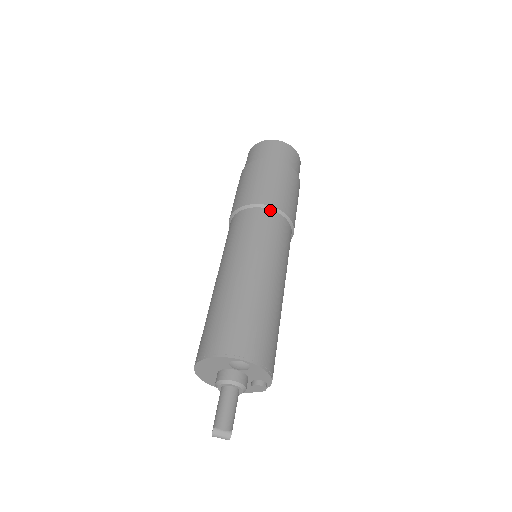
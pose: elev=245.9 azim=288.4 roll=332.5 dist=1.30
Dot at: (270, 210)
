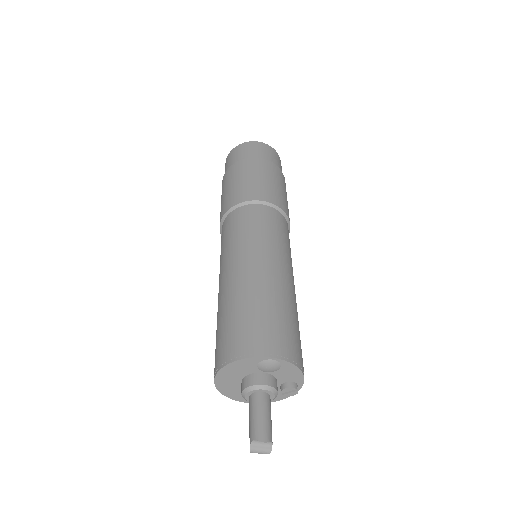
Dot at: (265, 206)
